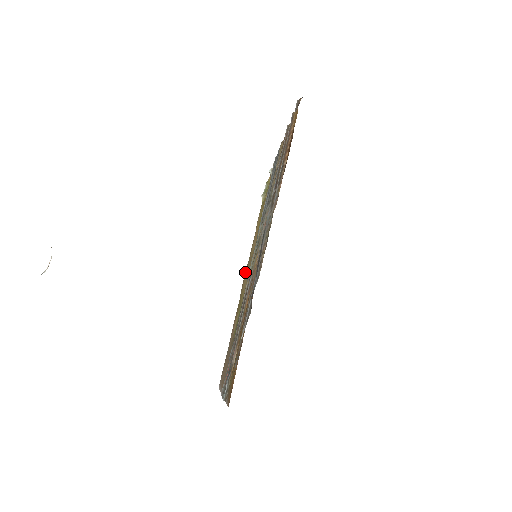
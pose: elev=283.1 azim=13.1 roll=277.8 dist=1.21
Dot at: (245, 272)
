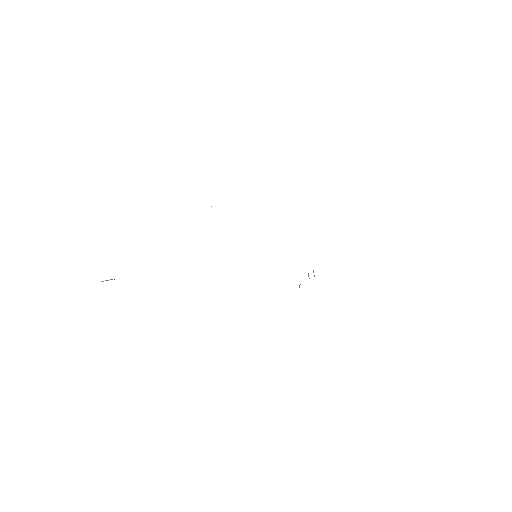
Dot at: occluded
